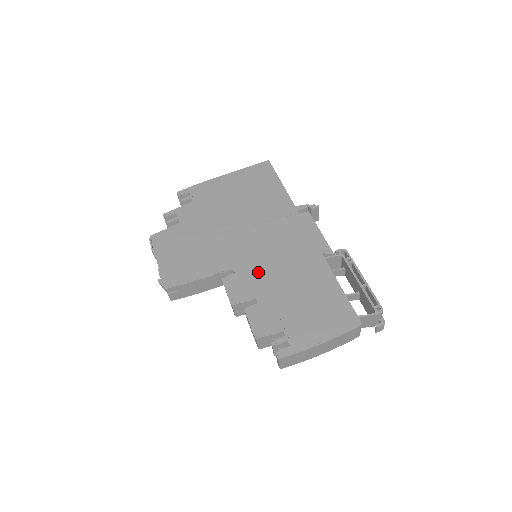
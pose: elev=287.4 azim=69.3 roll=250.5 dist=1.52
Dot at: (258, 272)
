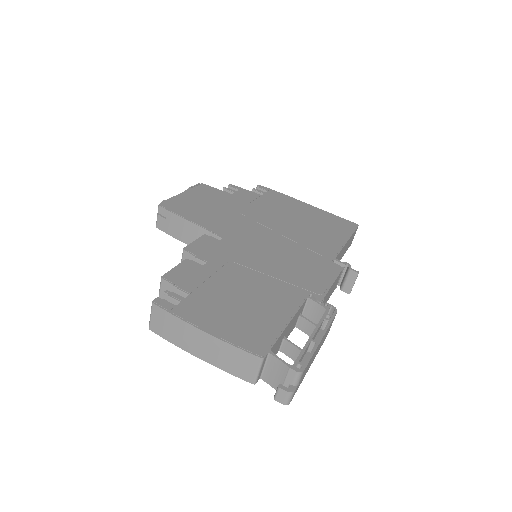
Dot at: (238, 254)
